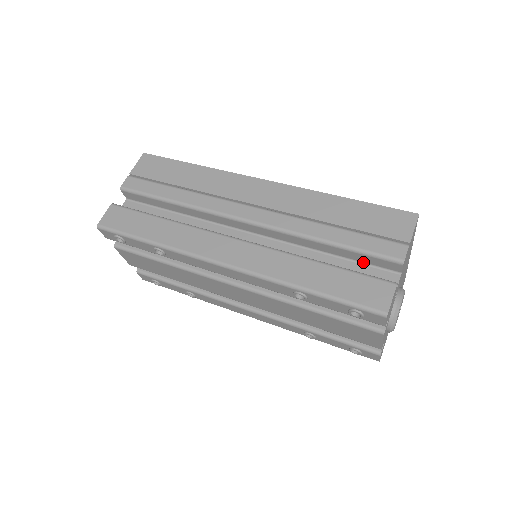
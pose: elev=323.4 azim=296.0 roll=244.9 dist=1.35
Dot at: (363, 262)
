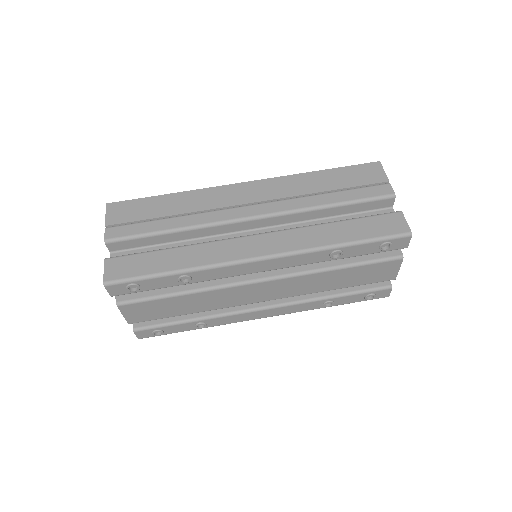
Dot at: (362, 211)
